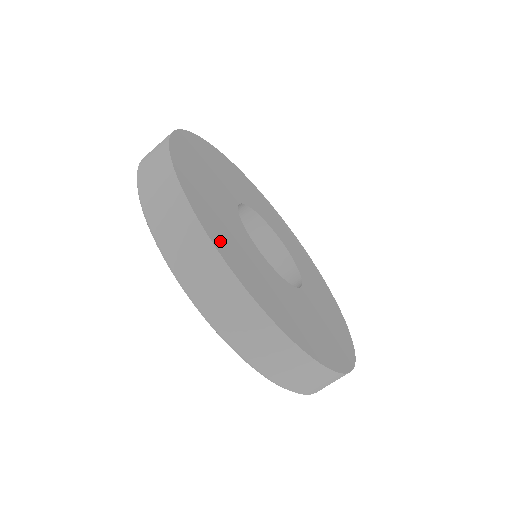
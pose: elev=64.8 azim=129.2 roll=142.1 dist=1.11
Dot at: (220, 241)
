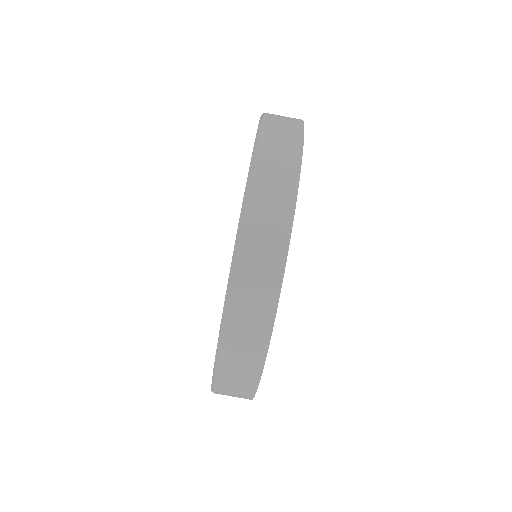
Dot at: occluded
